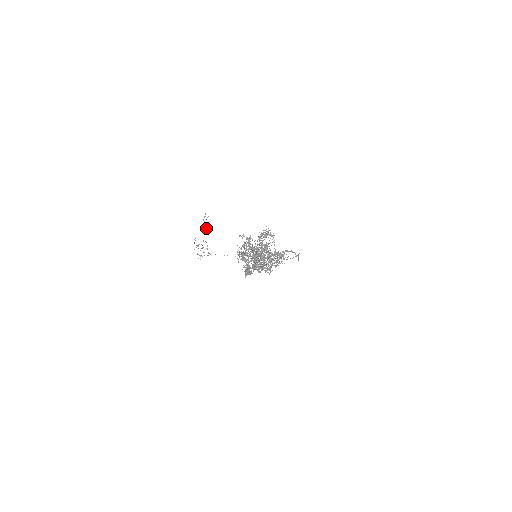
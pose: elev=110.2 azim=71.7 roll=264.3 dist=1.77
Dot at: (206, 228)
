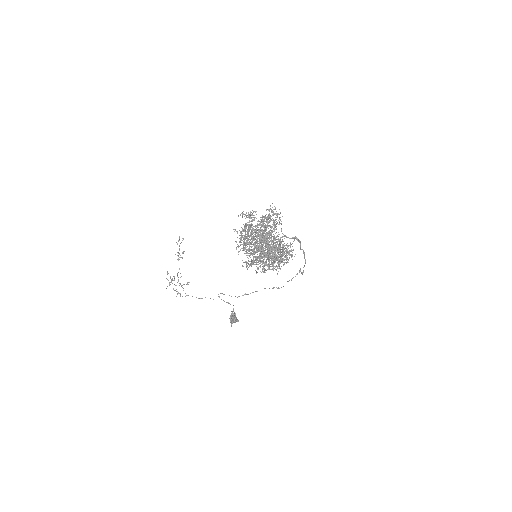
Dot at: (182, 253)
